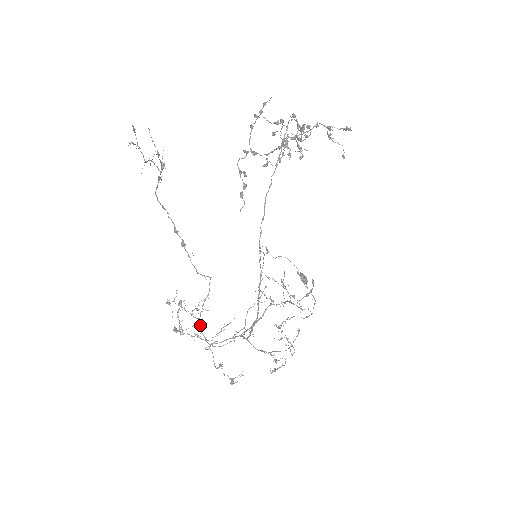
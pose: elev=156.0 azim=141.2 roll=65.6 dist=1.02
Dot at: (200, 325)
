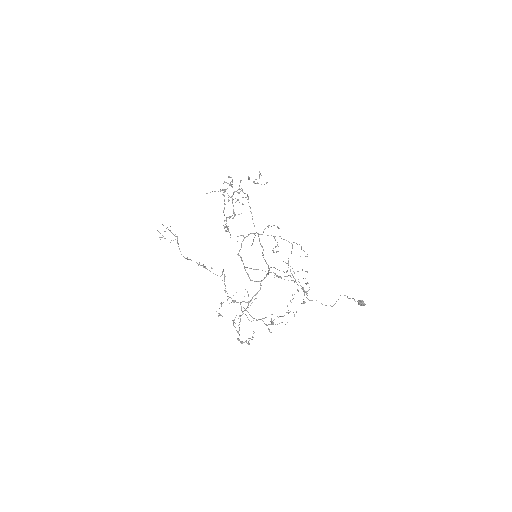
Dot at: (229, 297)
